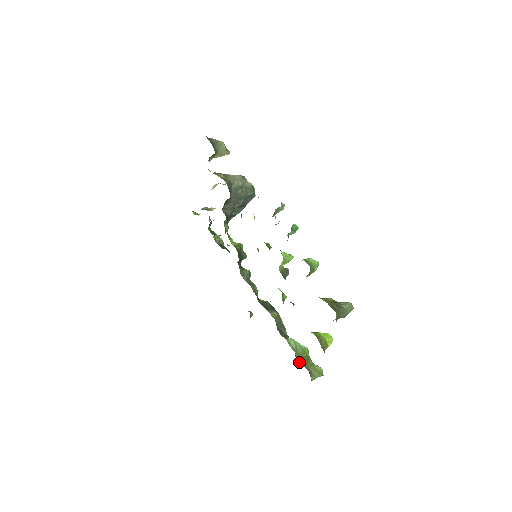
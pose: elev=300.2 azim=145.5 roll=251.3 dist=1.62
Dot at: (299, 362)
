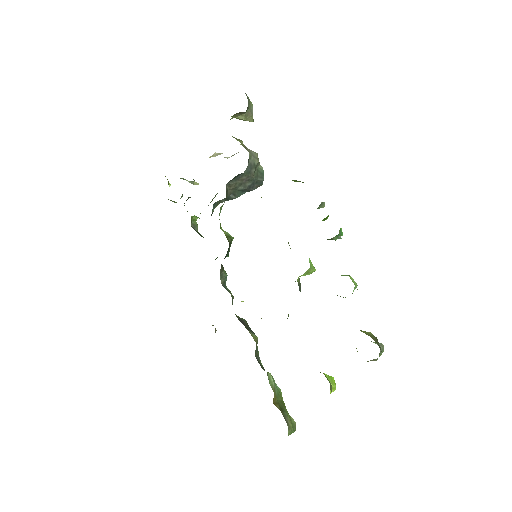
Dot at: (277, 407)
